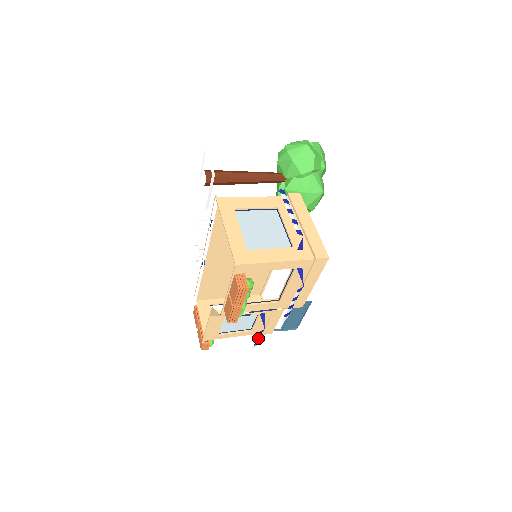
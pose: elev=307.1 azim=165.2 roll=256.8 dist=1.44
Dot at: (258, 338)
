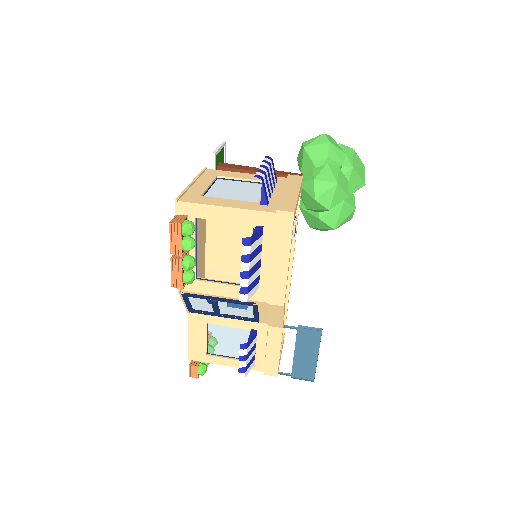
Dot at: (242, 359)
